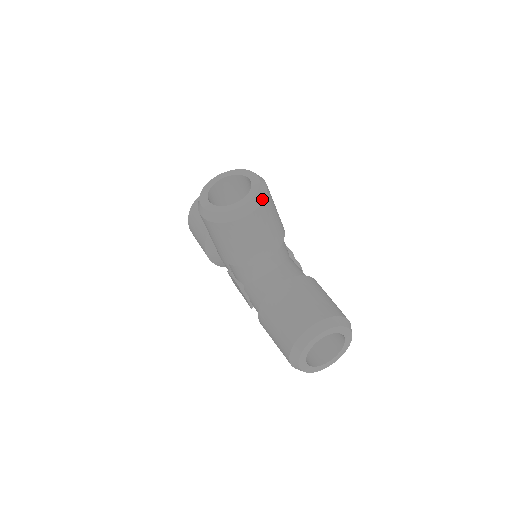
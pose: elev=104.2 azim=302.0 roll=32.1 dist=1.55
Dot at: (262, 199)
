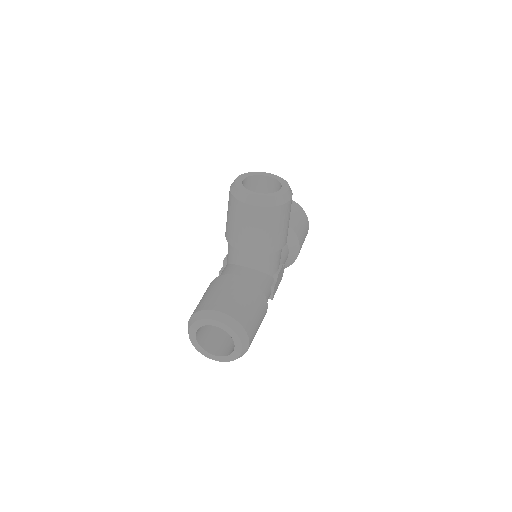
Dot at: (271, 205)
